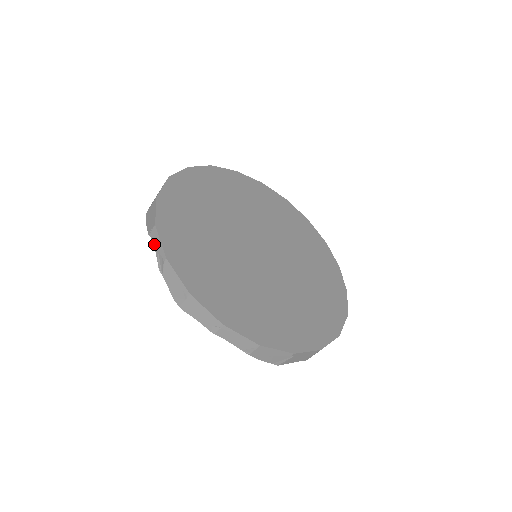
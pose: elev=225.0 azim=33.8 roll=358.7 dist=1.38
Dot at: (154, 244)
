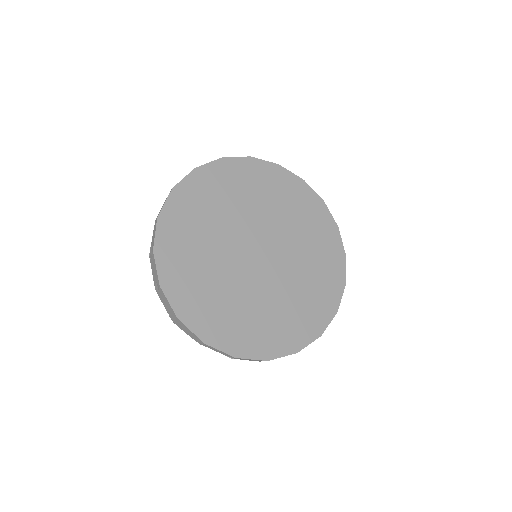
Dot at: occluded
